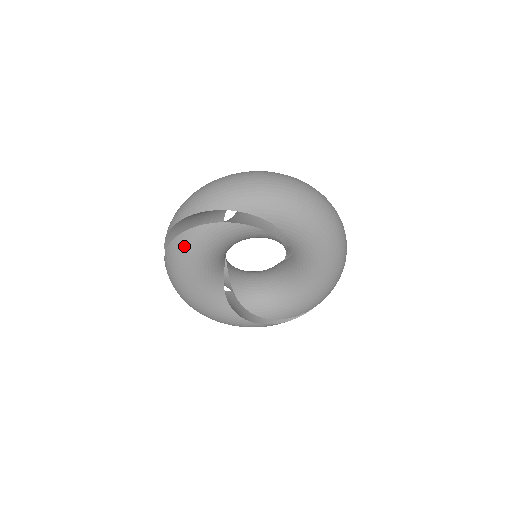
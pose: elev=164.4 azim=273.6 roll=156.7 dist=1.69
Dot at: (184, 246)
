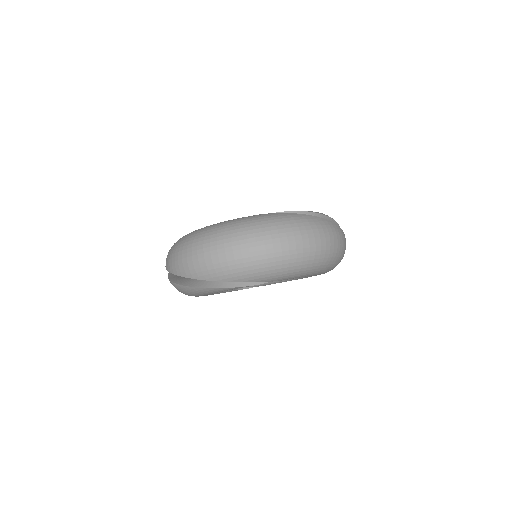
Dot at: (193, 292)
